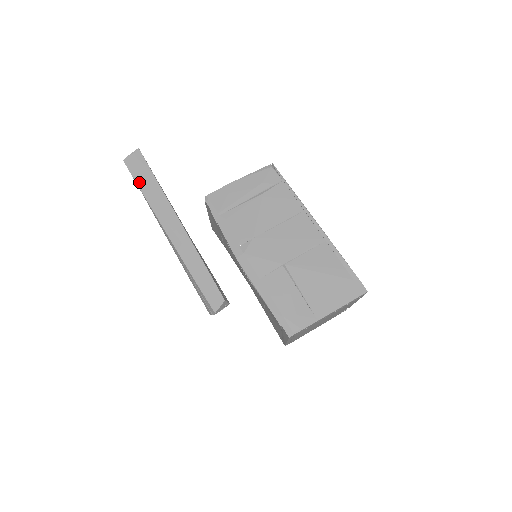
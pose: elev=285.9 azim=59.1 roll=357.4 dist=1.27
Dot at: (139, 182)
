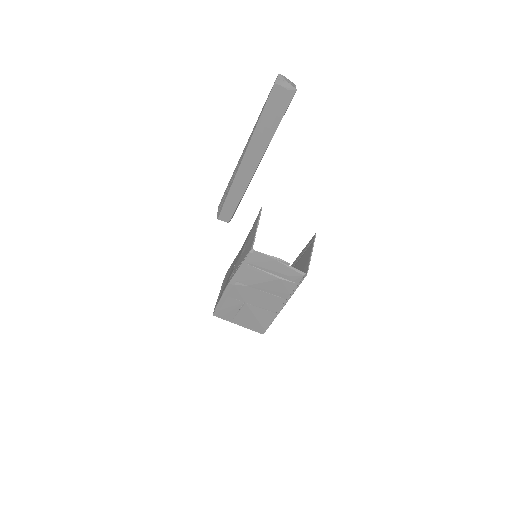
Dot at: (264, 115)
